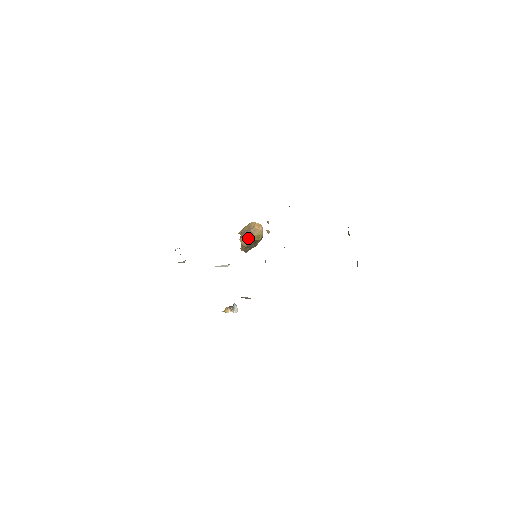
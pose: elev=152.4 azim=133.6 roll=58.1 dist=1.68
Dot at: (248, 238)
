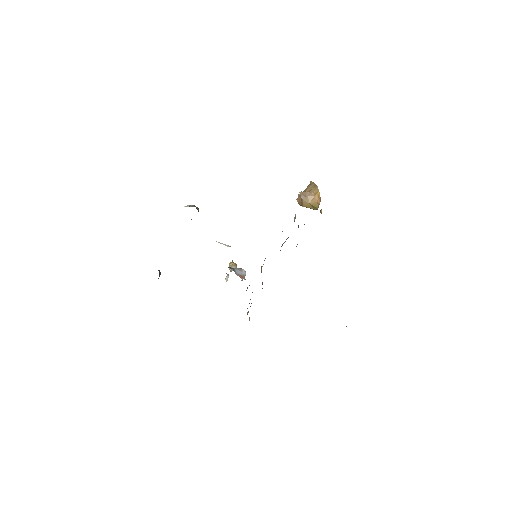
Dot at: (302, 202)
